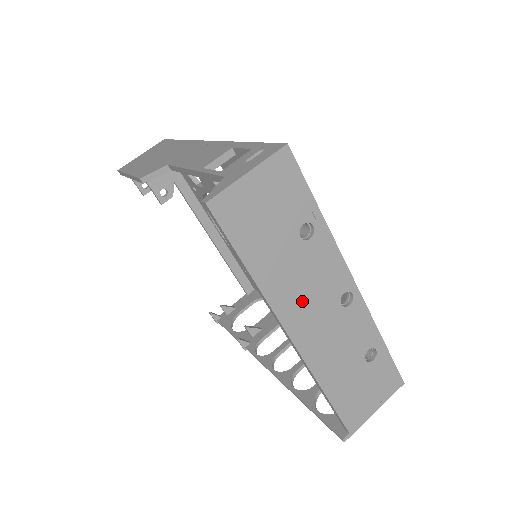
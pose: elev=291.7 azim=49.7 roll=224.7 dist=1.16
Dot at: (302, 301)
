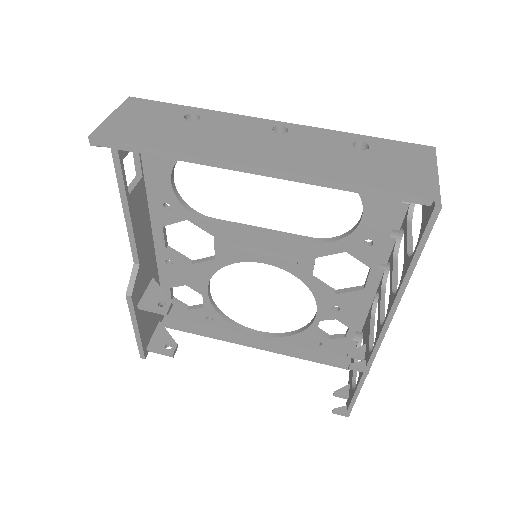
Dot at: (236, 146)
